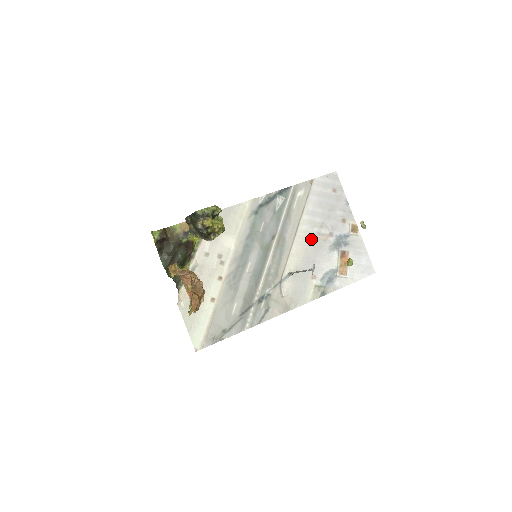
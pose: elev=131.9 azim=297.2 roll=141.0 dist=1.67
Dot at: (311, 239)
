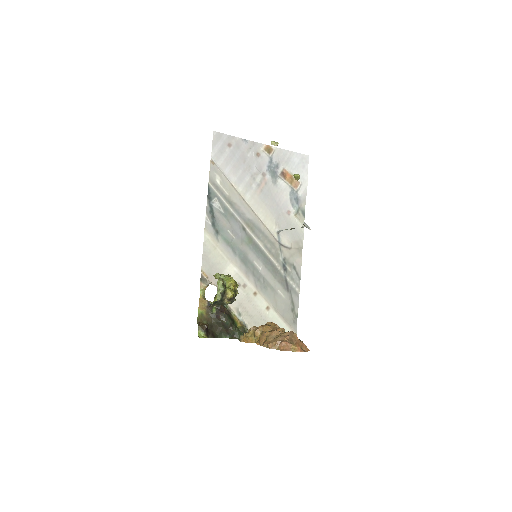
Dot at: (260, 196)
